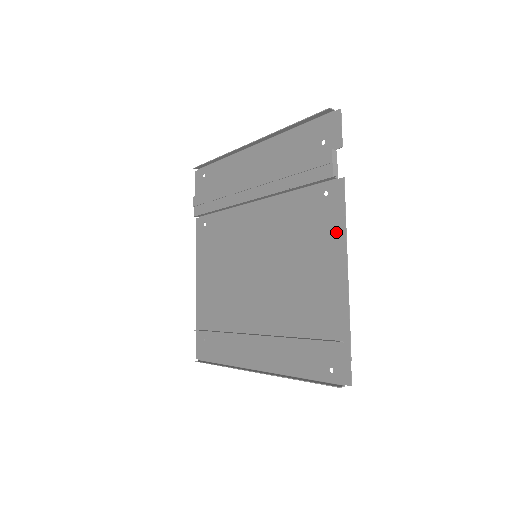
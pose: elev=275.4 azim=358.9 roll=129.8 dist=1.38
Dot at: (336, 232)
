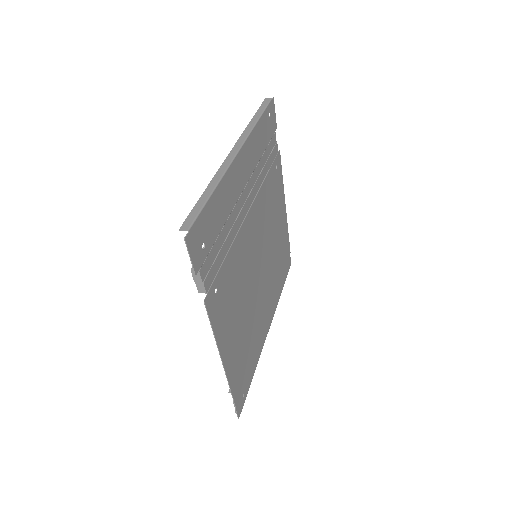
Dot at: (219, 329)
